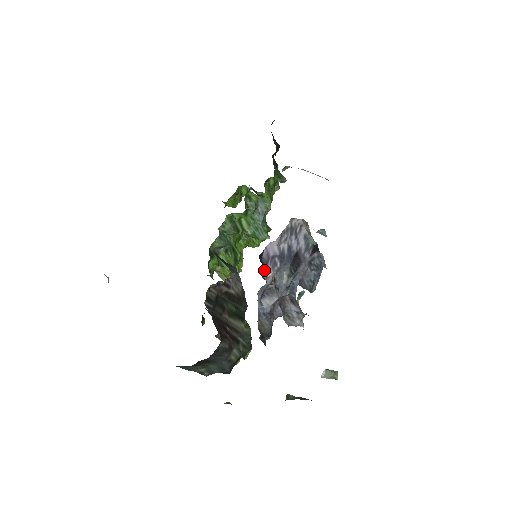
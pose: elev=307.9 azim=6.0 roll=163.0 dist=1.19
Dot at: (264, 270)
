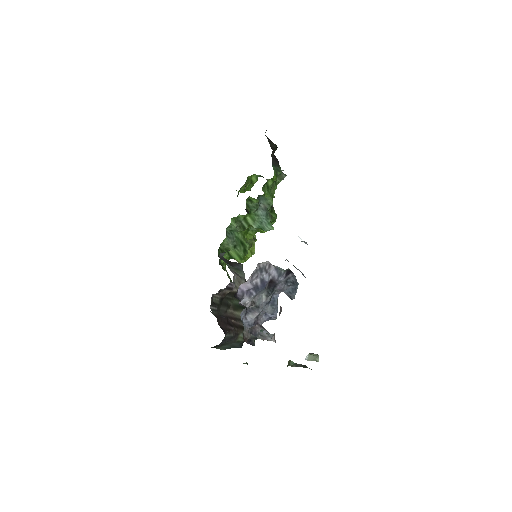
Dot at: (242, 301)
